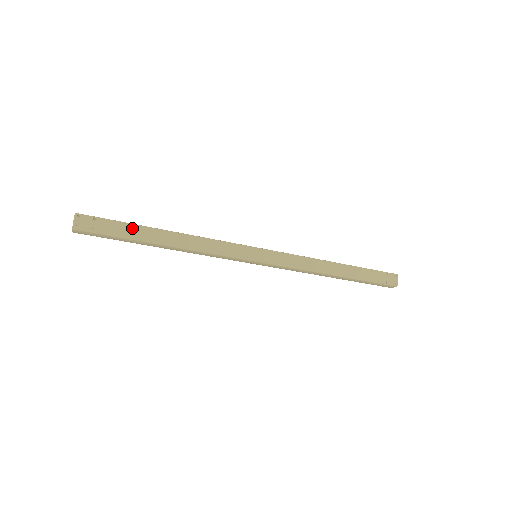
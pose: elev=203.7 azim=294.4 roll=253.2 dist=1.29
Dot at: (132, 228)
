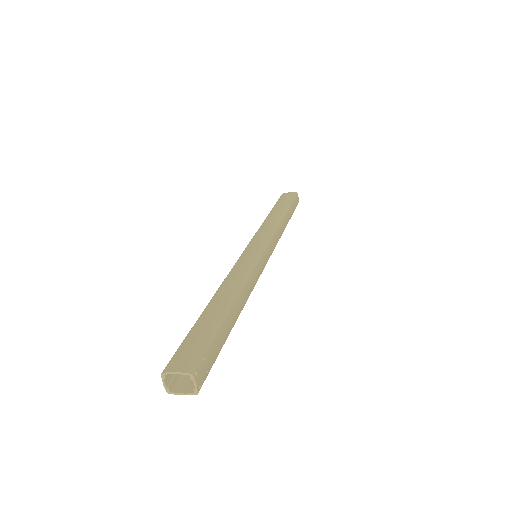
Dot at: (222, 331)
